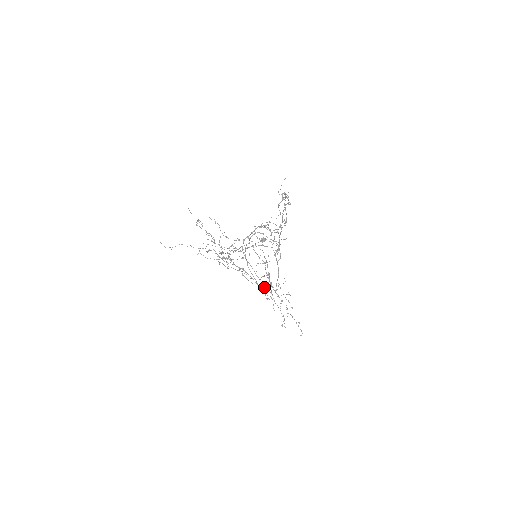
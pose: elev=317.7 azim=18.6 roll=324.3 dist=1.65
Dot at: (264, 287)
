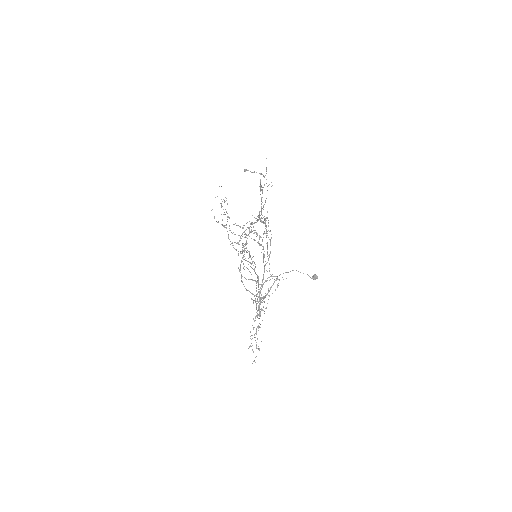
Dot at: (246, 289)
